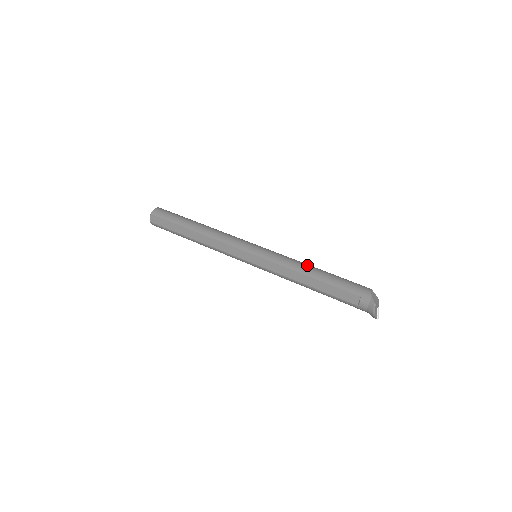
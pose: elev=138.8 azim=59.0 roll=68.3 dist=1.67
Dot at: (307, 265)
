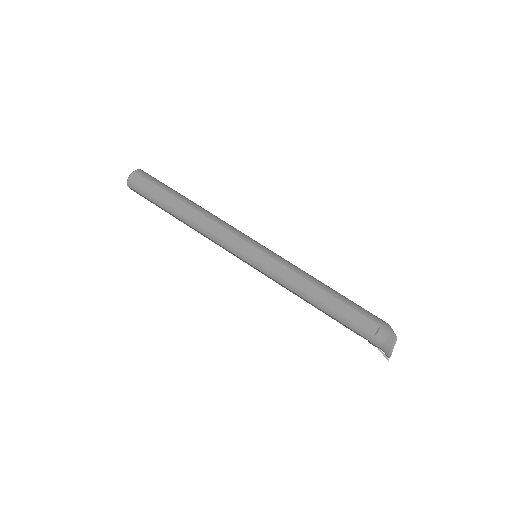
Dot at: occluded
